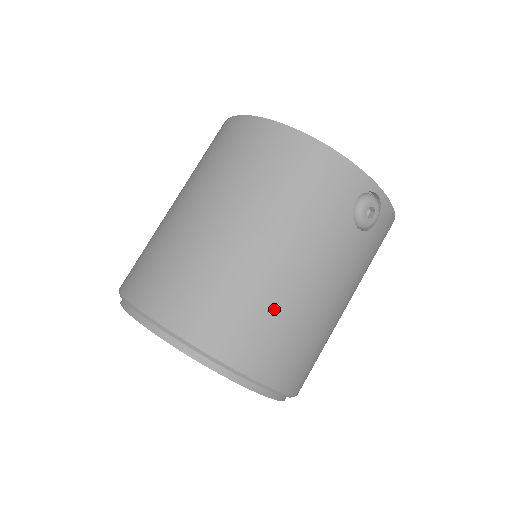
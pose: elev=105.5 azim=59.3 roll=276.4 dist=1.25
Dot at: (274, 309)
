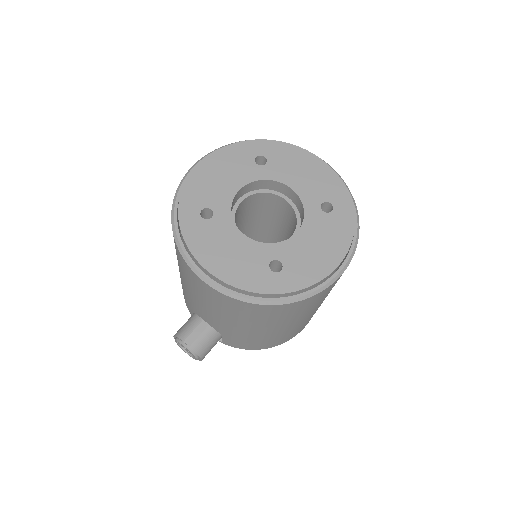
Dot at: occluded
